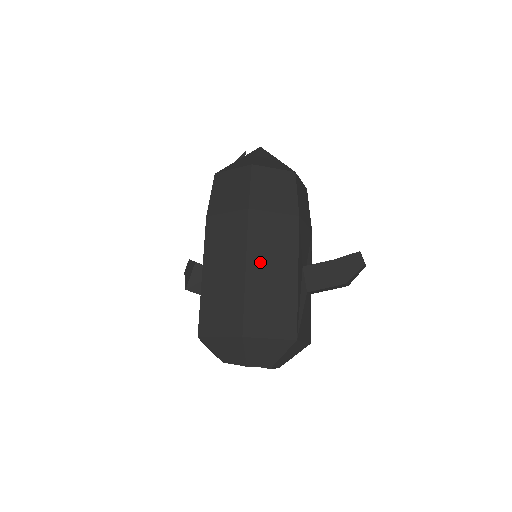
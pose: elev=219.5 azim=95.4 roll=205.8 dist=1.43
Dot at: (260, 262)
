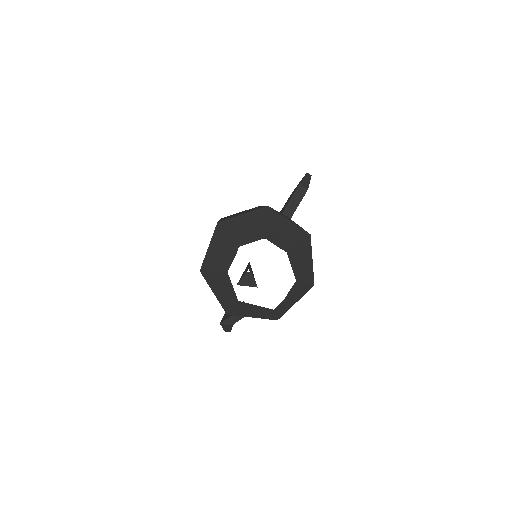
Dot at: occluded
